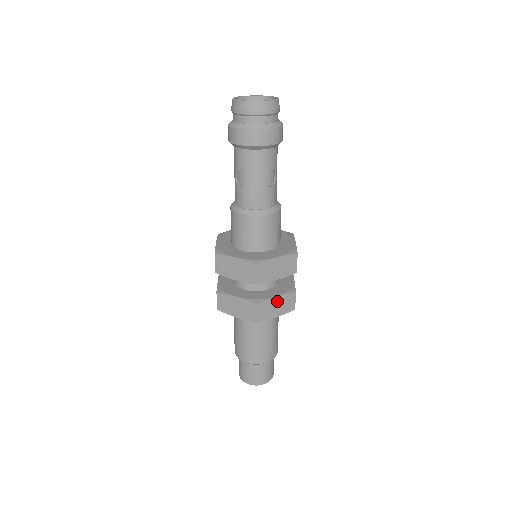
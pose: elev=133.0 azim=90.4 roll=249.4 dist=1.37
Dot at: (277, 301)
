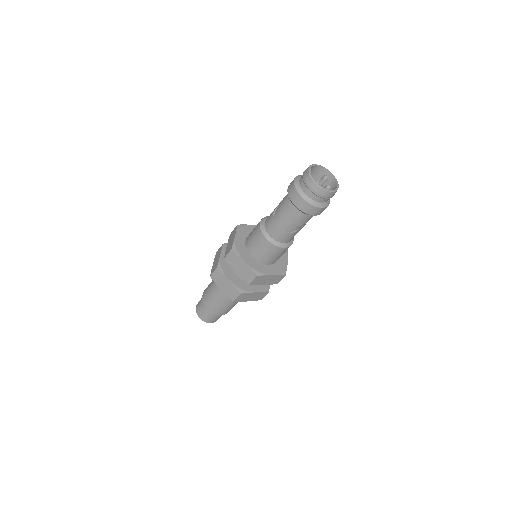
Dot at: occluded
